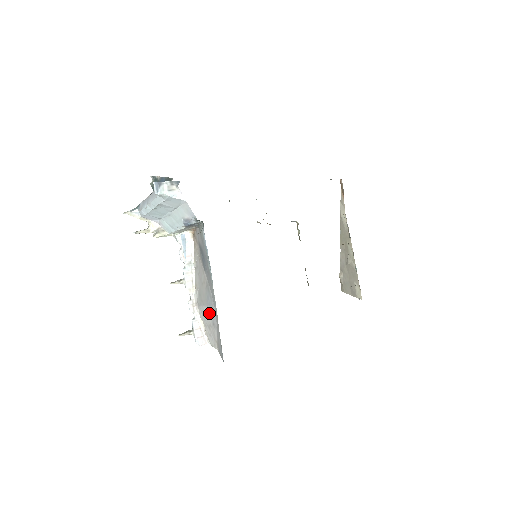
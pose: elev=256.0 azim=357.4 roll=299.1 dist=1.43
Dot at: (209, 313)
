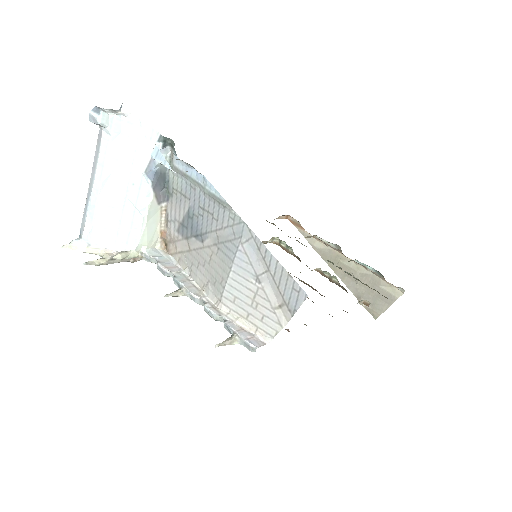
Dot at: (242, 271)
